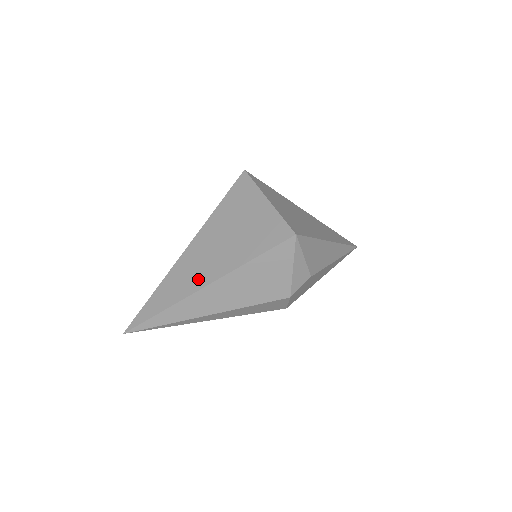
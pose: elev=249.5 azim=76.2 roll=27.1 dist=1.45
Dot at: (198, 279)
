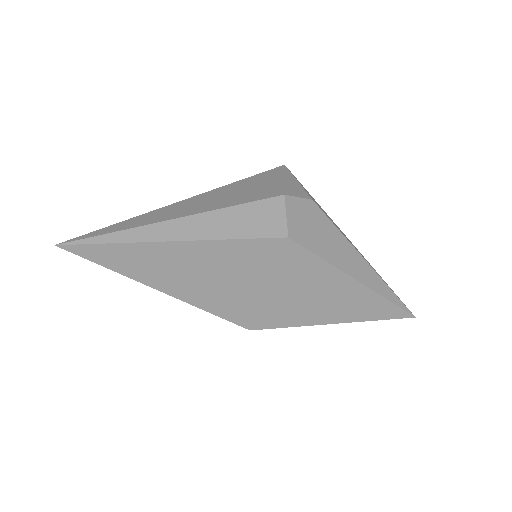
Dot at: occluded
